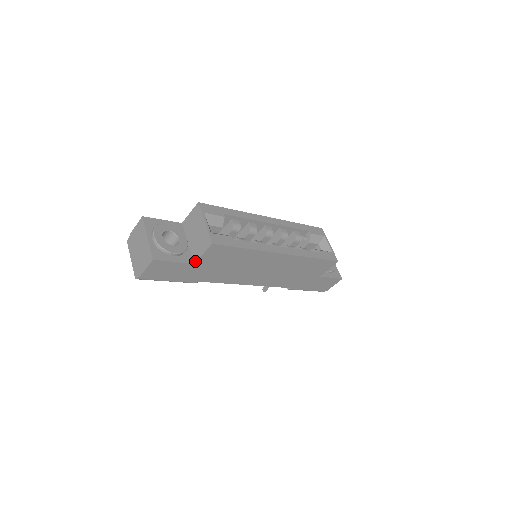
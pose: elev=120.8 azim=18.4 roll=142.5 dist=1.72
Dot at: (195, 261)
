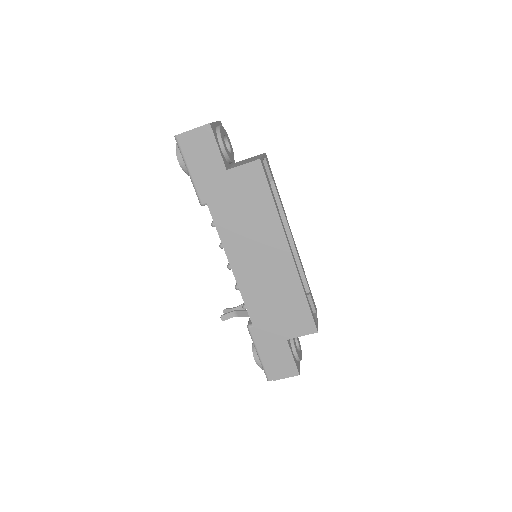
Dot at: (229, 168)
